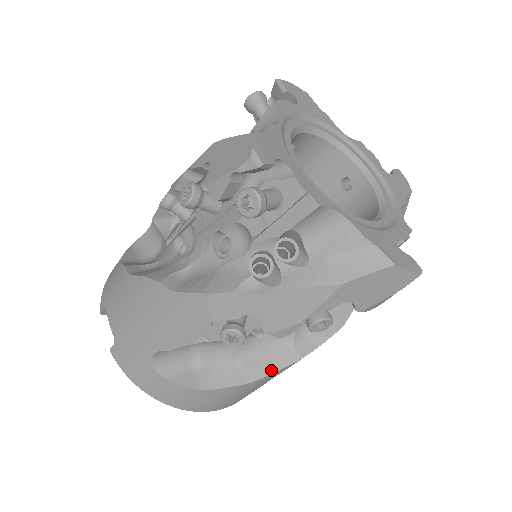
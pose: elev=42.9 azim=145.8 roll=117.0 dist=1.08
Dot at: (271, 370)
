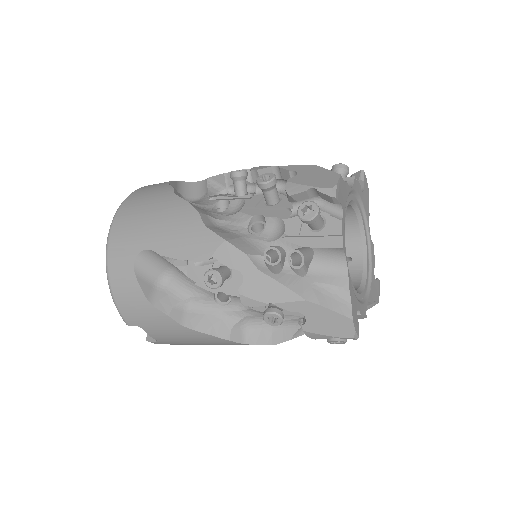
Dot at: occluded
